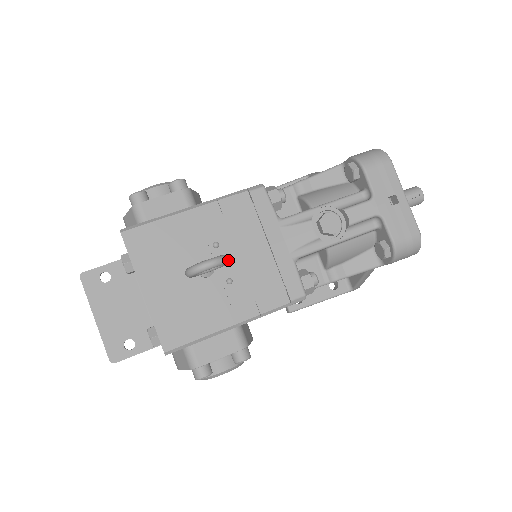
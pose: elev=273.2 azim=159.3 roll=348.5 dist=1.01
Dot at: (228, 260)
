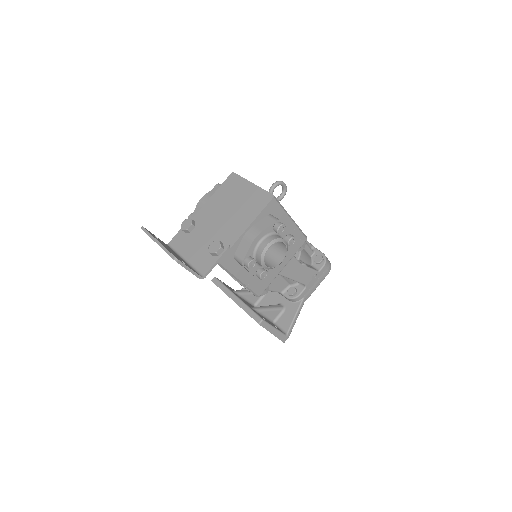
Dot at: occluded
